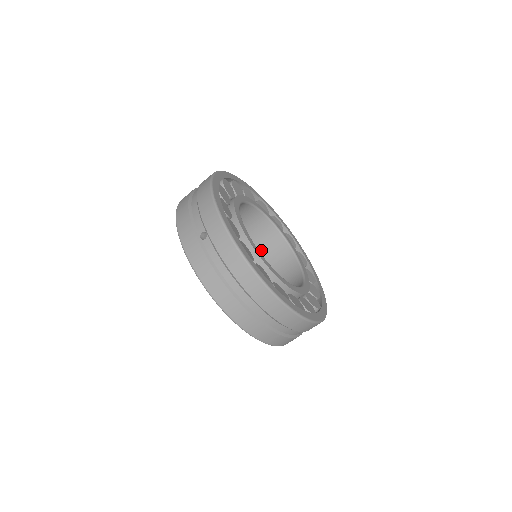
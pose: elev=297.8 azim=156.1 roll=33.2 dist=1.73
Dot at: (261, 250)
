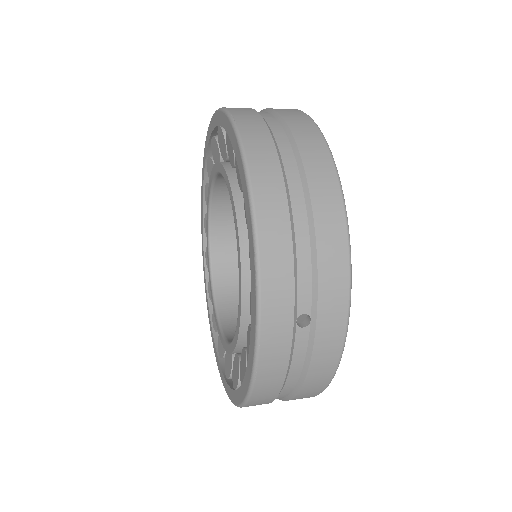
Dot at: (229, 202)
